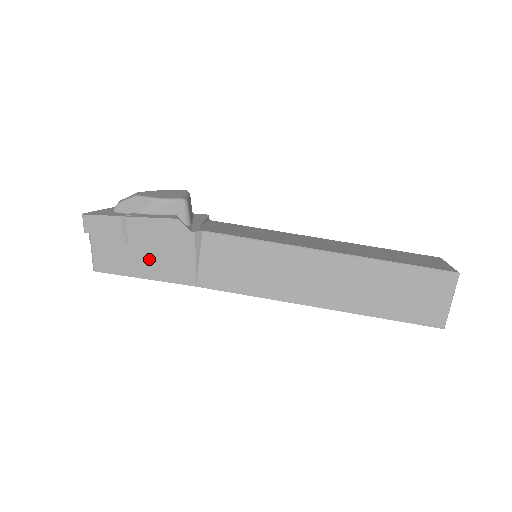
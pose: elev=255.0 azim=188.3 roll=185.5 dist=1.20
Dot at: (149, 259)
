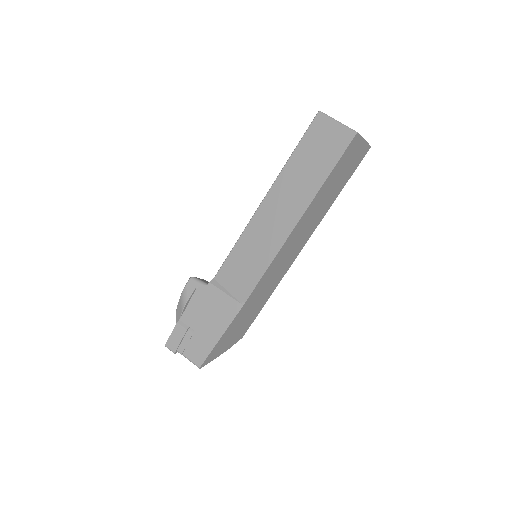
Dot at: (210, 325)
